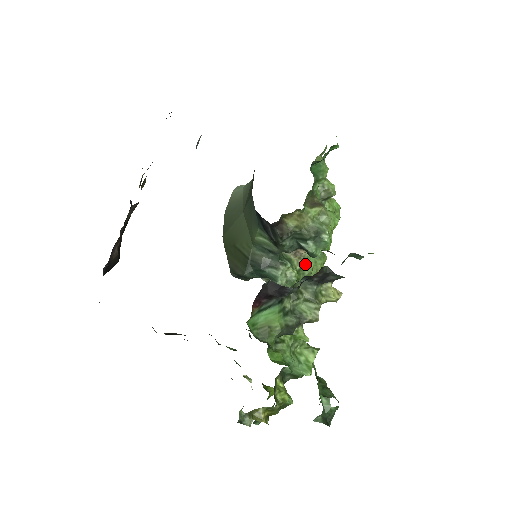
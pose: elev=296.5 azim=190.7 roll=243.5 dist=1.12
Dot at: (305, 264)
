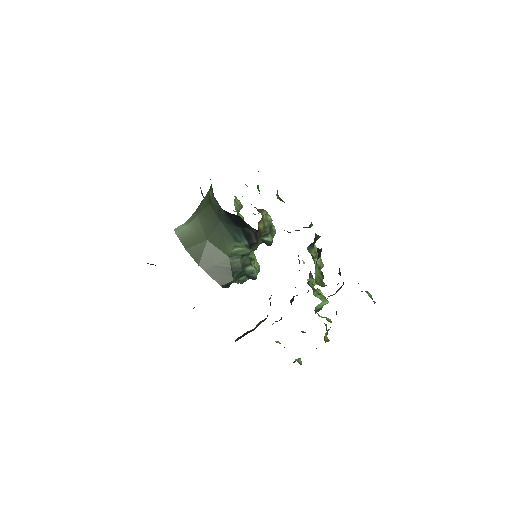
Dot at: (253, 257)
